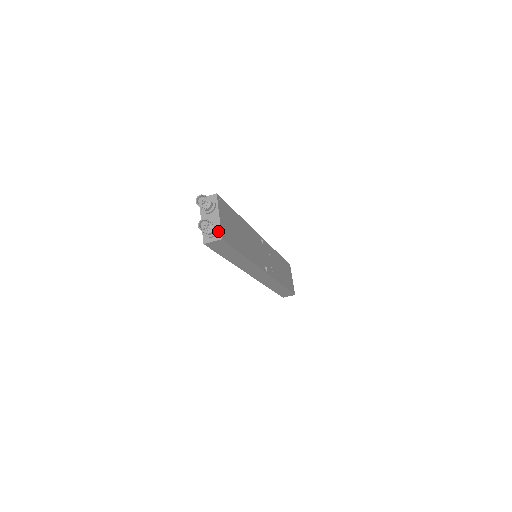
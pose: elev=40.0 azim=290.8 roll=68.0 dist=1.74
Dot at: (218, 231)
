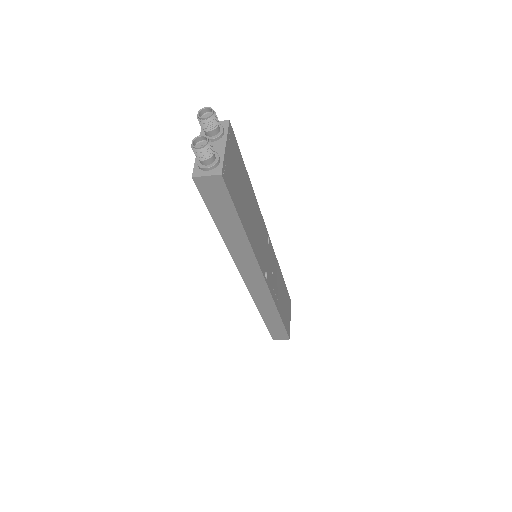
Dot at: (218, 164)
